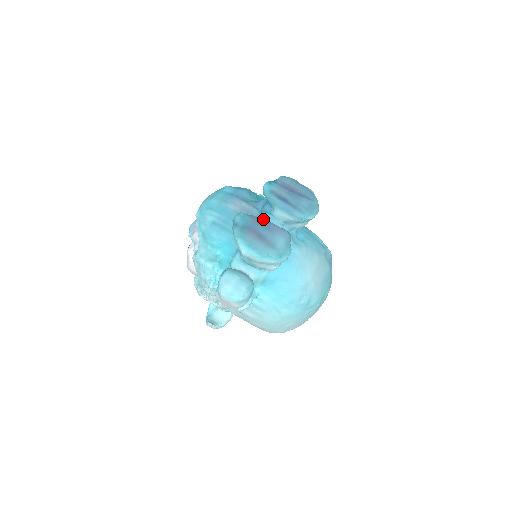
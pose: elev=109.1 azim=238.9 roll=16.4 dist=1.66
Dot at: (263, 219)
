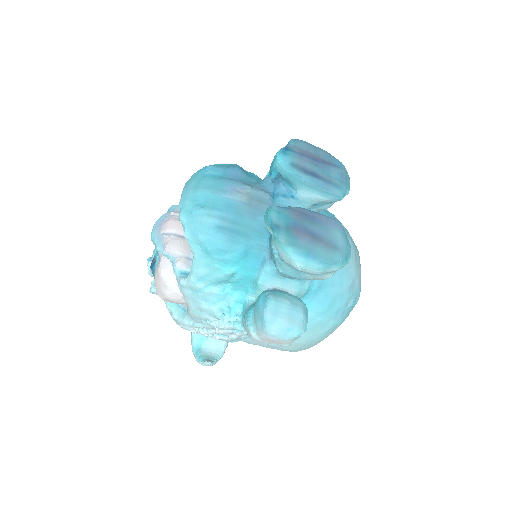
Dot at: (303, 209)
